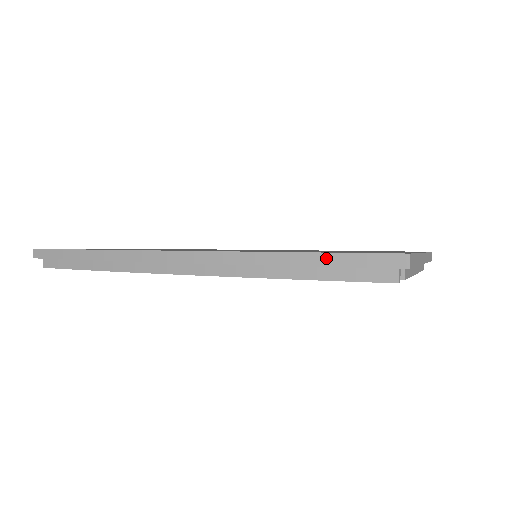
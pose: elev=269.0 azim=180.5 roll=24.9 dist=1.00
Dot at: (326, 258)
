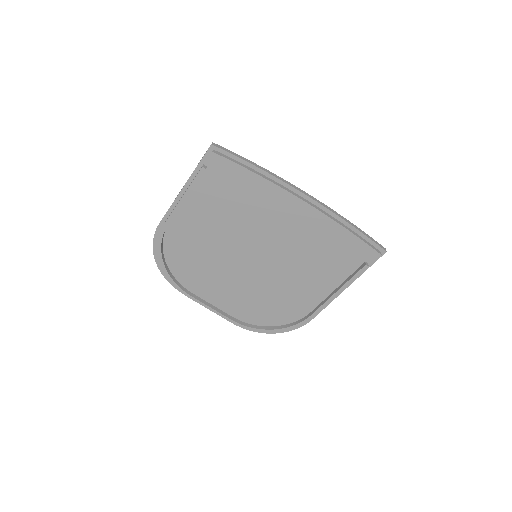
Dot at: (365, 234)
